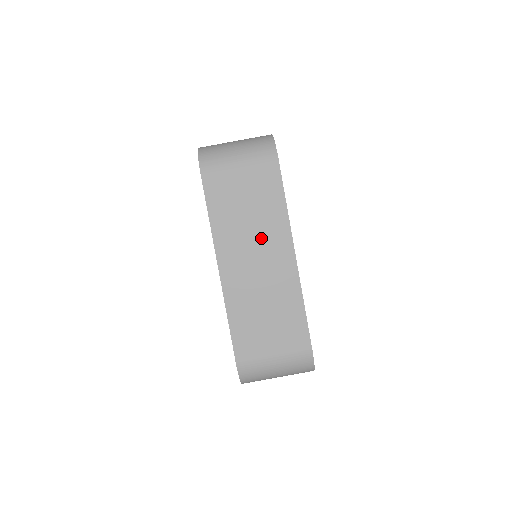
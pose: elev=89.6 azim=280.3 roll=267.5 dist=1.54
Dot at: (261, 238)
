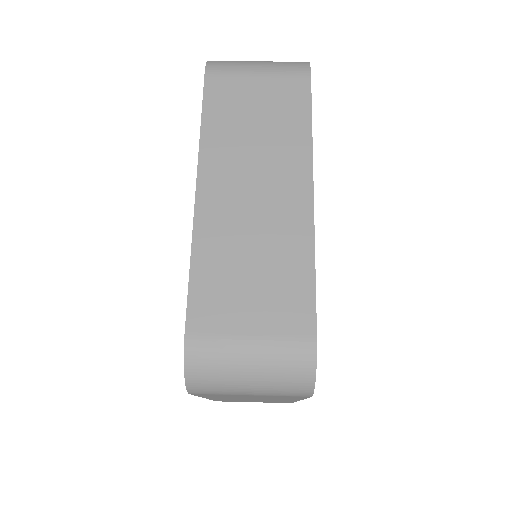
Dot at: (267, 161)
